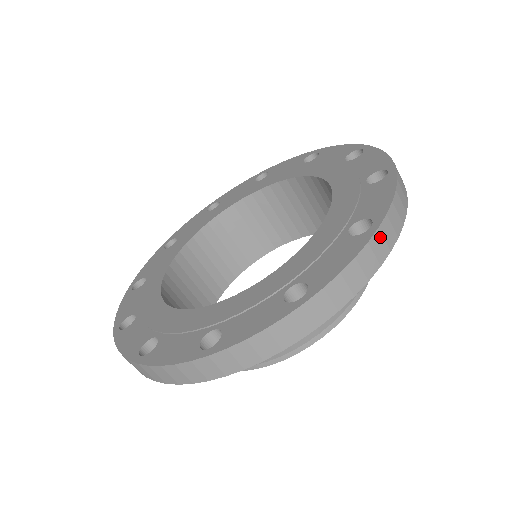
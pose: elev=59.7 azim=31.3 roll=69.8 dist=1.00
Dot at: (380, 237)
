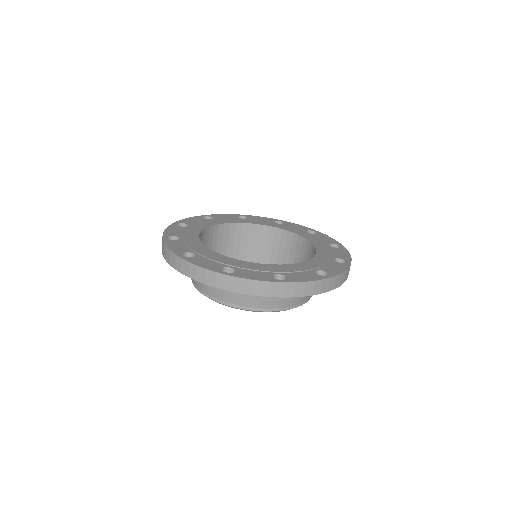
Dot at: occluded
